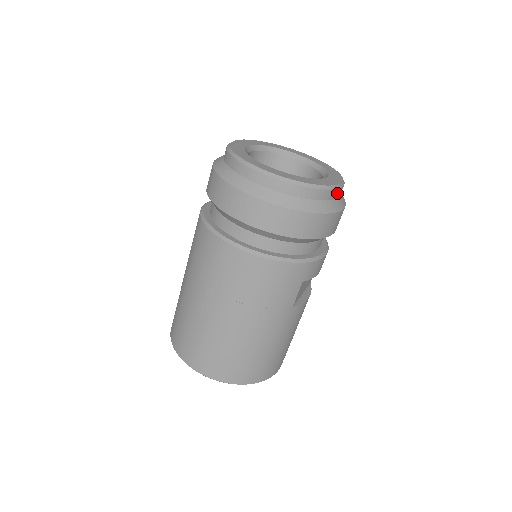
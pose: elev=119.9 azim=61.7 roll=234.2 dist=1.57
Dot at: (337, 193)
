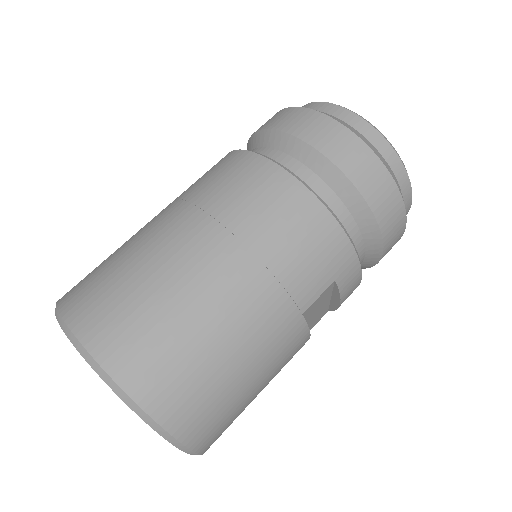
Dot at: (407, 205)
